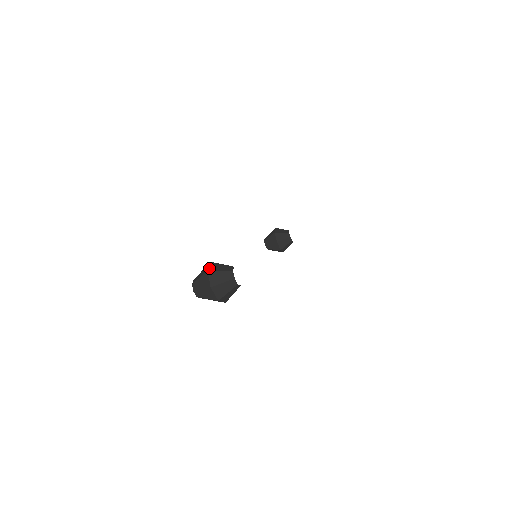
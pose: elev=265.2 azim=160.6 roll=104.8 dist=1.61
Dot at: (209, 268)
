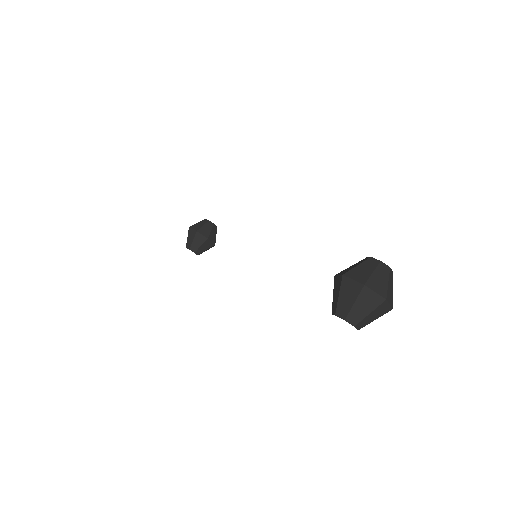
Dot at: (359, 281)
